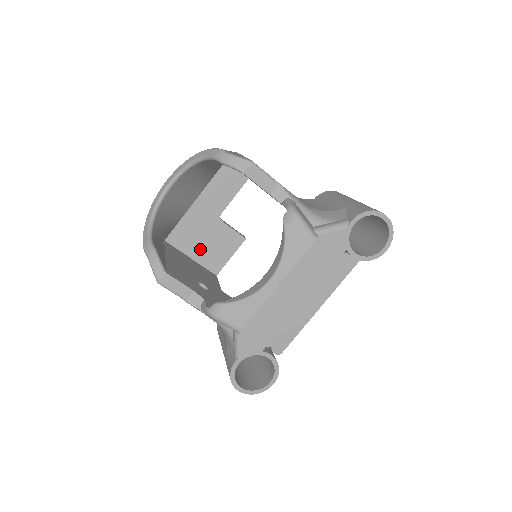
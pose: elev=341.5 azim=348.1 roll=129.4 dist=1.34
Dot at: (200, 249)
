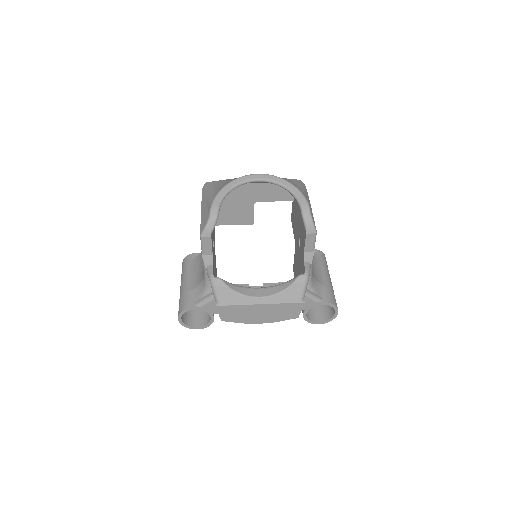
Dot at: (225, 206)
